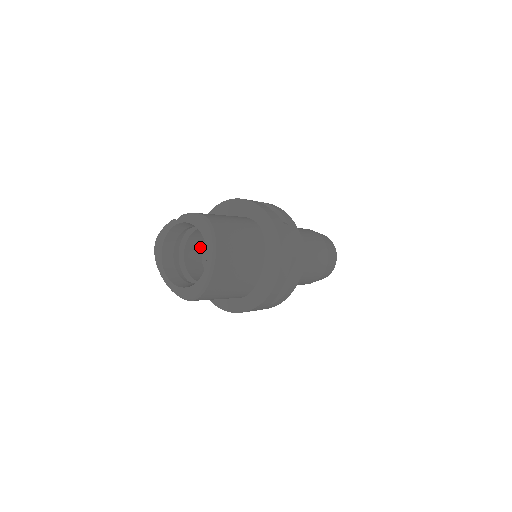
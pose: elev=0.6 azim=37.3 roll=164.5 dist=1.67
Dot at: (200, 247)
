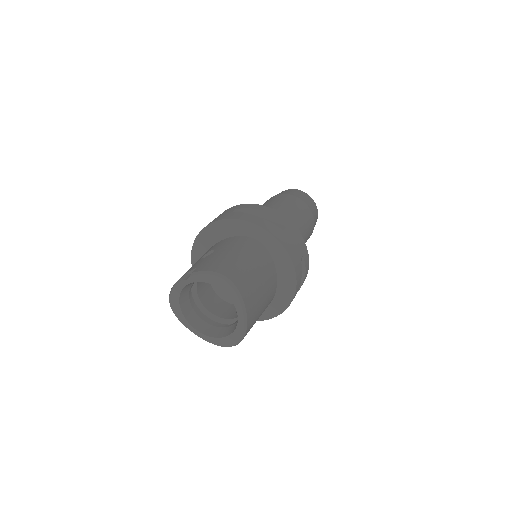
Dot at: occluded
